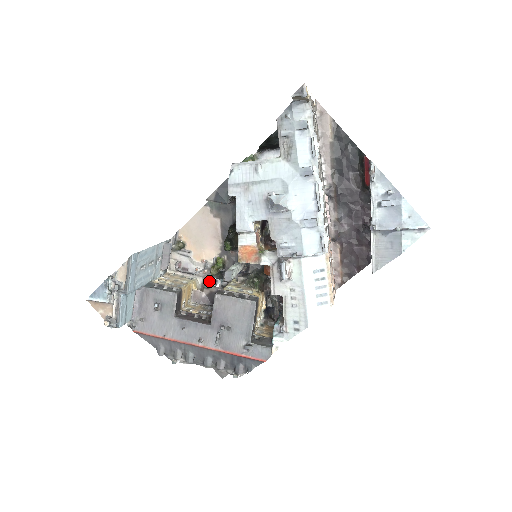
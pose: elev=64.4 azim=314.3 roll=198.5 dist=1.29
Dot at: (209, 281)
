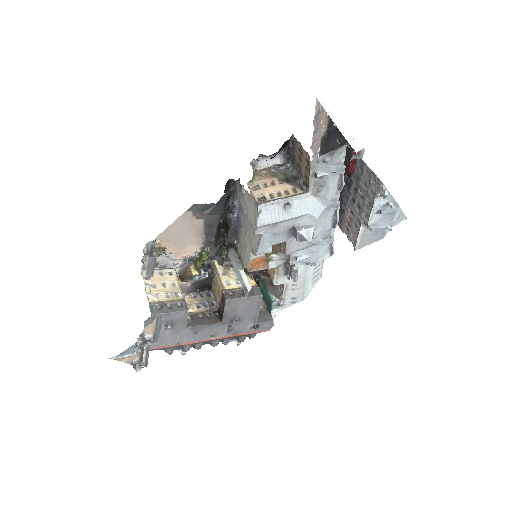
Dot at: (198, 276)
